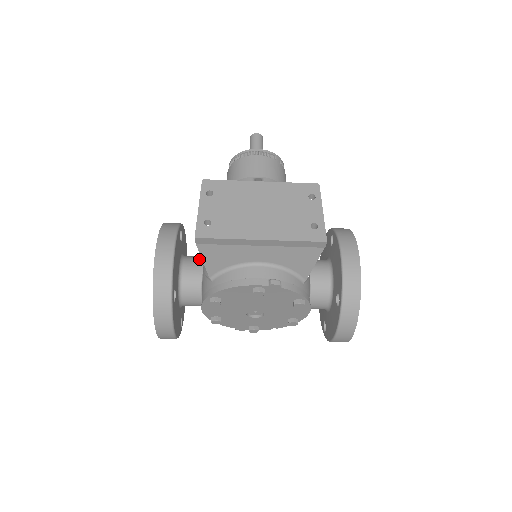
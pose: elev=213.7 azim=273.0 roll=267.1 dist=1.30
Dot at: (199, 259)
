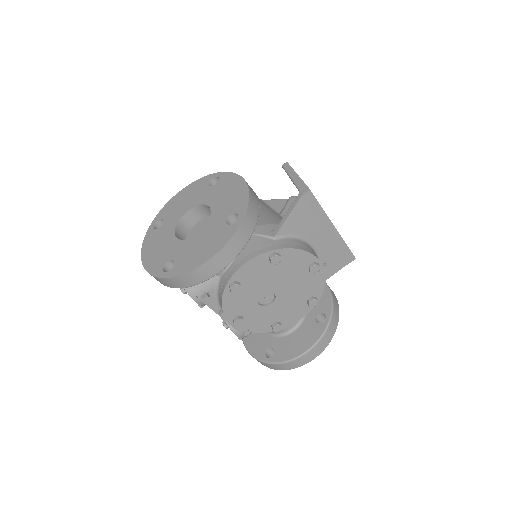
Dot at: occluded
